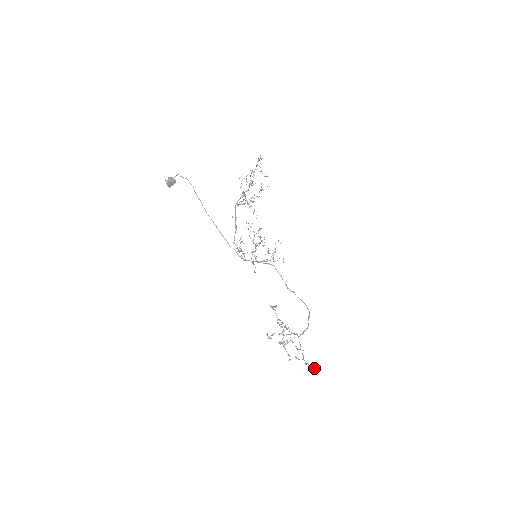
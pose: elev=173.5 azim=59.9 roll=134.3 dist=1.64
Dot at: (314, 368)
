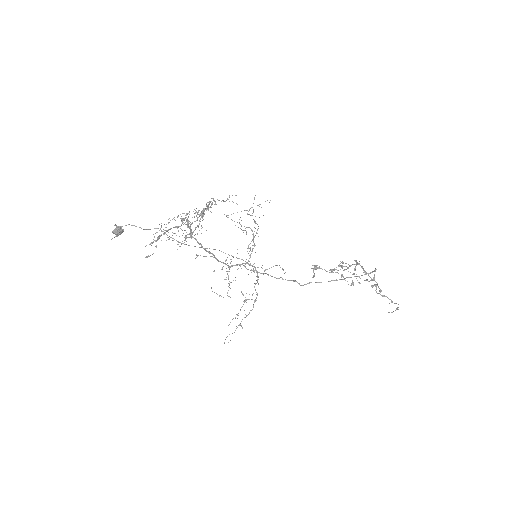
Dot at: occluded
